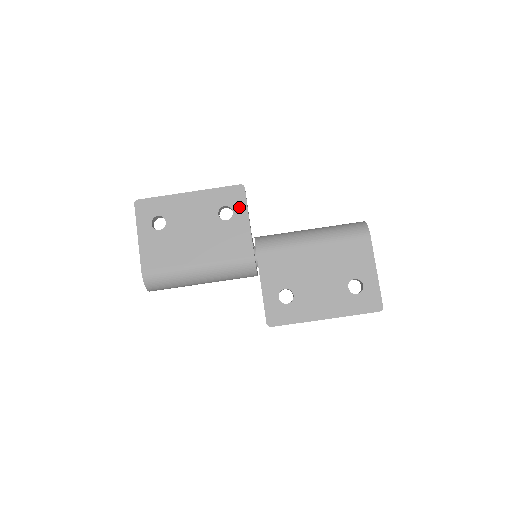
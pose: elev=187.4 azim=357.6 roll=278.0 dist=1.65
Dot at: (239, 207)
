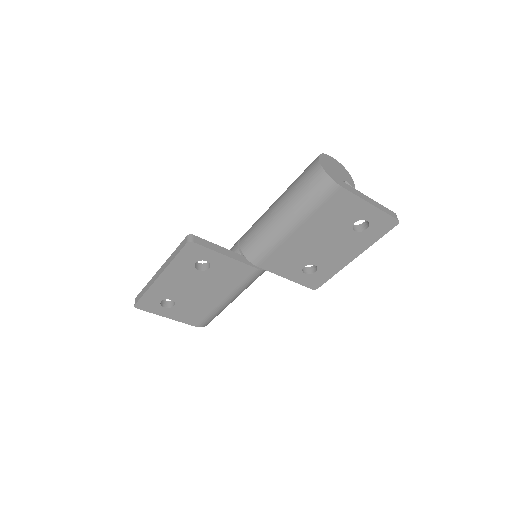
Dot at: (207, 255)
